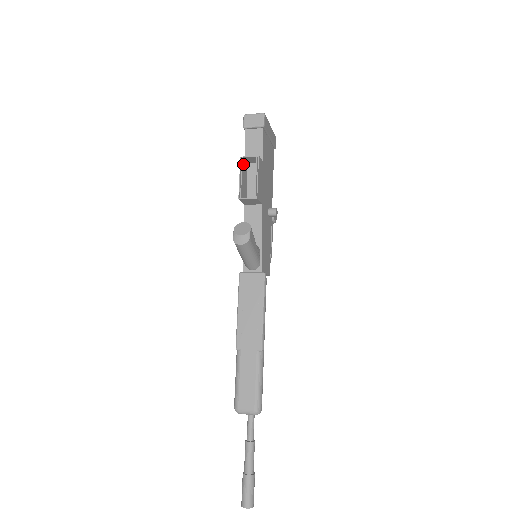
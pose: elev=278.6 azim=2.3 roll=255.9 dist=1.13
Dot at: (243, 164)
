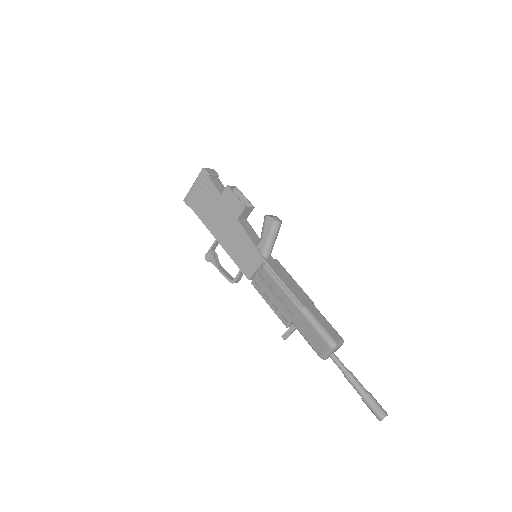
Dot at: (229, 191)
